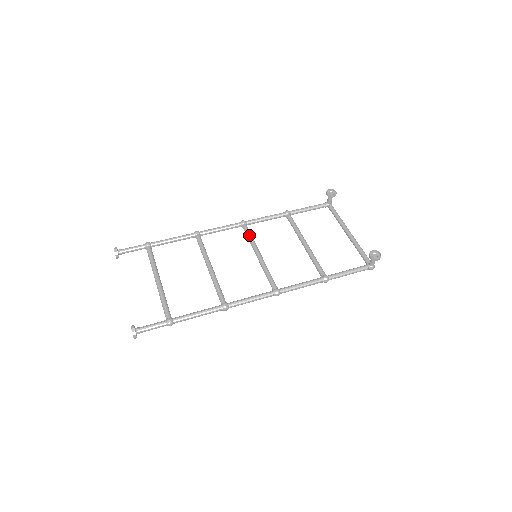
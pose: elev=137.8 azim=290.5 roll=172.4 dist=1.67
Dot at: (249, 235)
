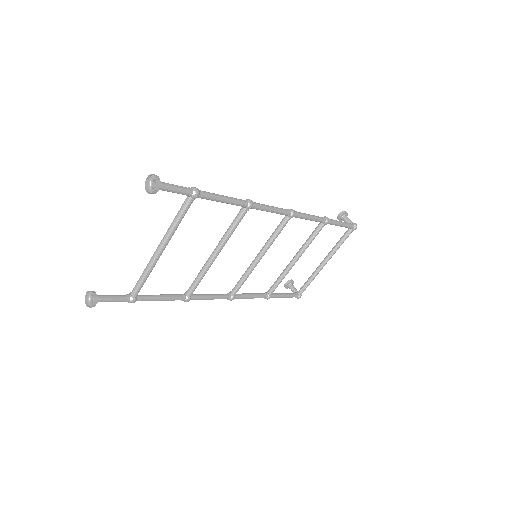
Dot at: (240, 278)
